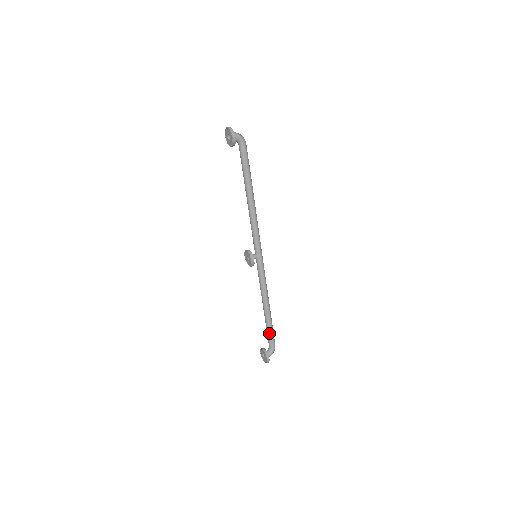
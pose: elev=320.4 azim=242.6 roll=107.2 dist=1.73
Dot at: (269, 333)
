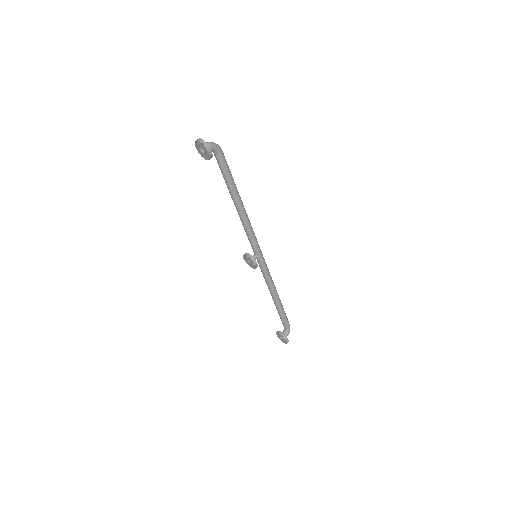
Dot at: (283, 318)
